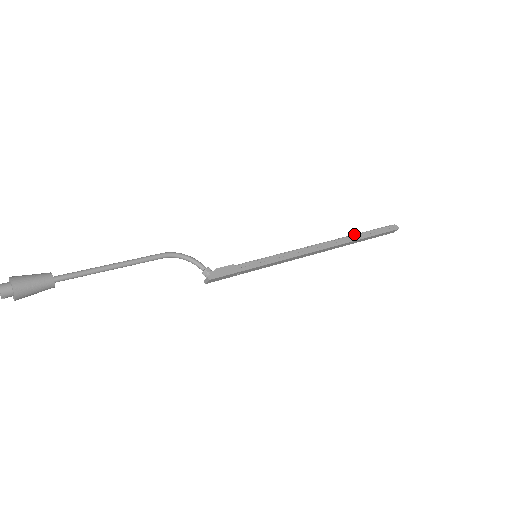
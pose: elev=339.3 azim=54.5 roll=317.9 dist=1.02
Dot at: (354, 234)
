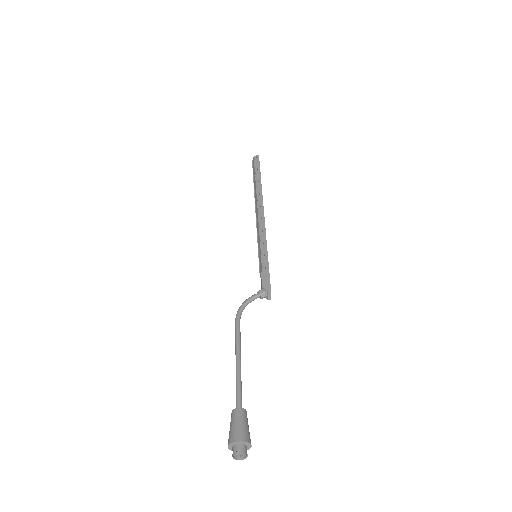
Dot at: occluded
